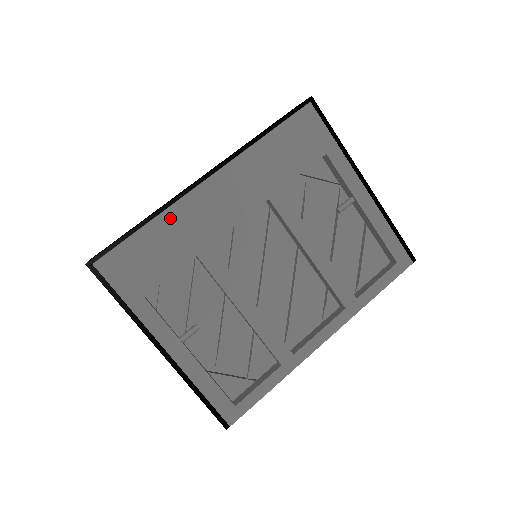
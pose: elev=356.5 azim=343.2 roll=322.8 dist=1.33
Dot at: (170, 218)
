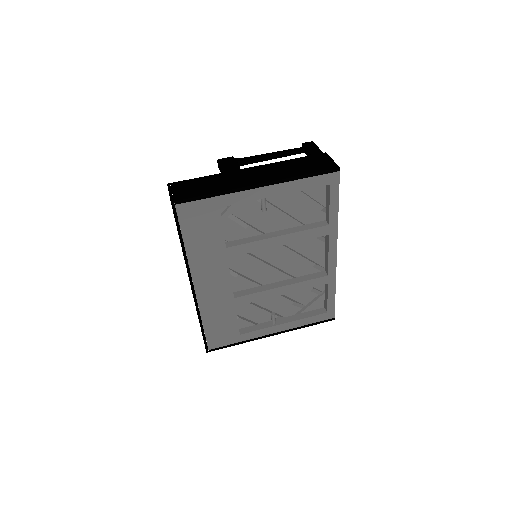
Dot at: (206, 312)
